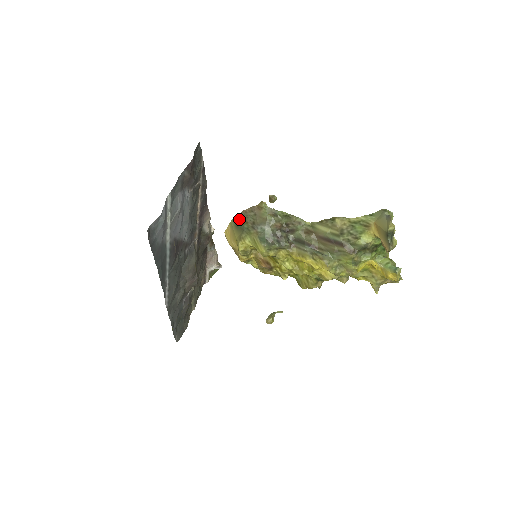
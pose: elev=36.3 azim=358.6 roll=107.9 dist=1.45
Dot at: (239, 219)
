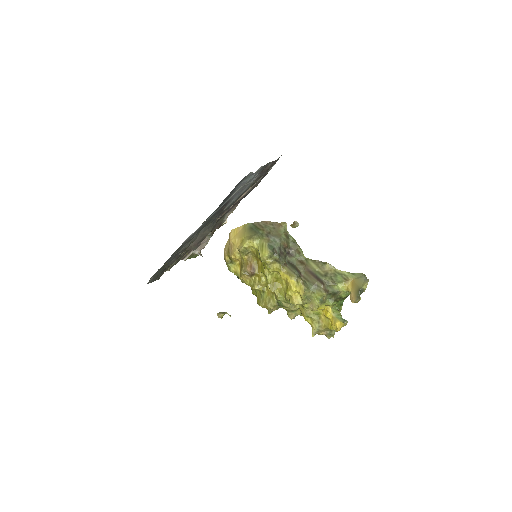
Dot at: (257, 225)
